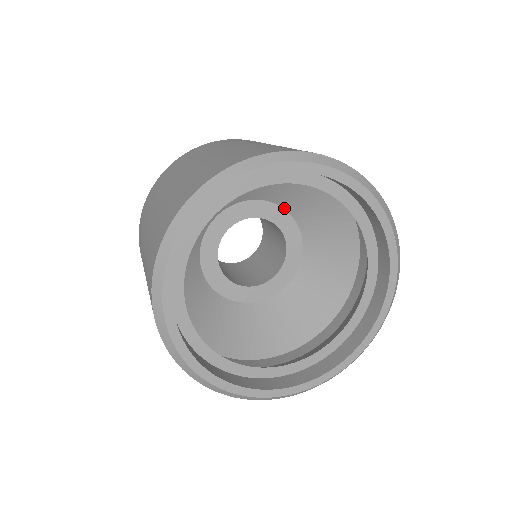
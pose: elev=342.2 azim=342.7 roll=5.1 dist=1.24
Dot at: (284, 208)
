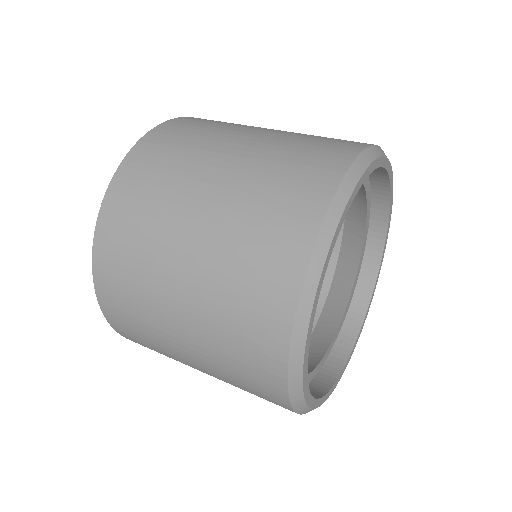
Dot at: occluded
